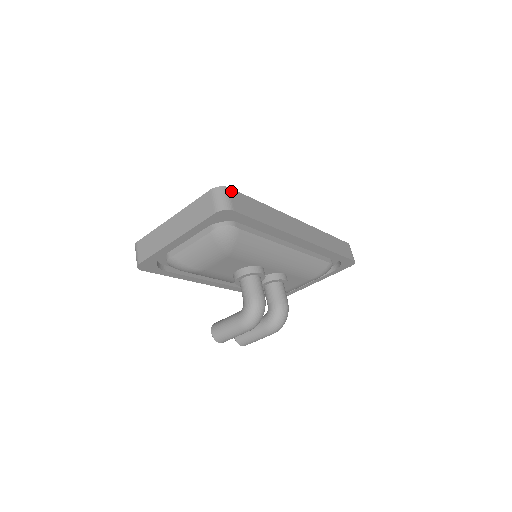
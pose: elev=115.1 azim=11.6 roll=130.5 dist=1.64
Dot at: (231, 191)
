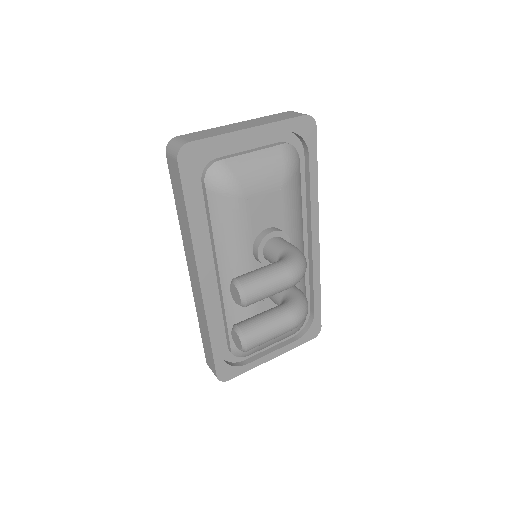
Dot at: occluded
